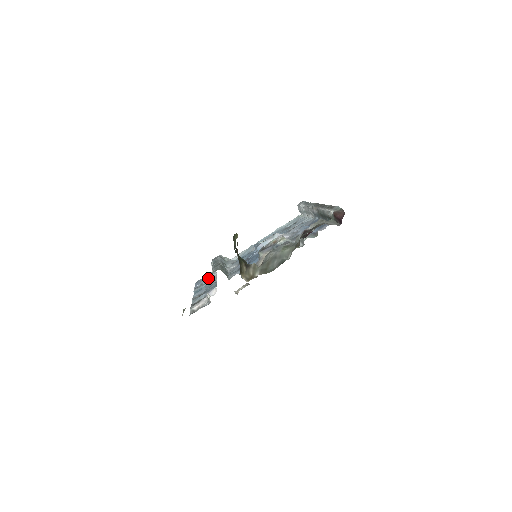
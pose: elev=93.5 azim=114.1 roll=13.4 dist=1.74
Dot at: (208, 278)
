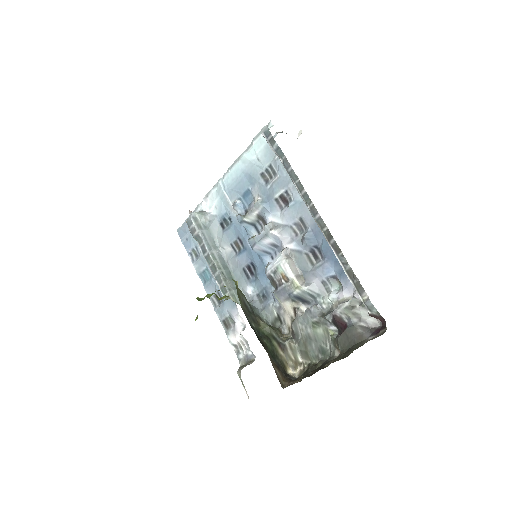
Dot at: (196, 241)
